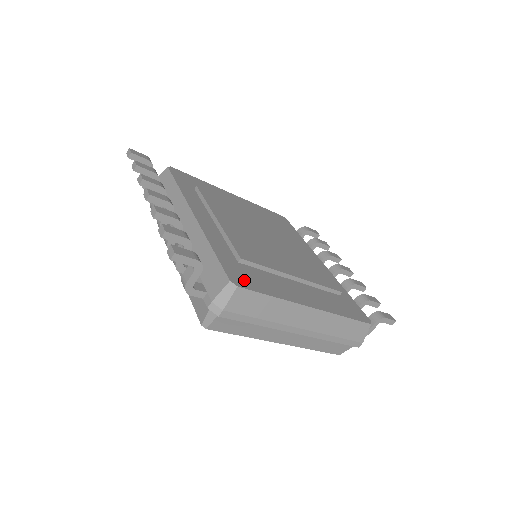
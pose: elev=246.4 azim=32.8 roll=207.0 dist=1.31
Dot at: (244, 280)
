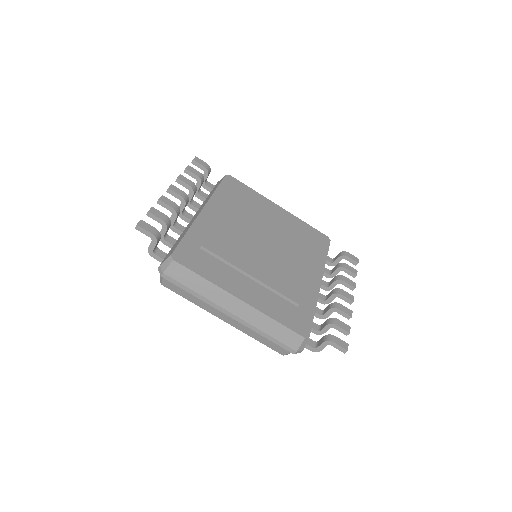
Dot at: (187, 259)
